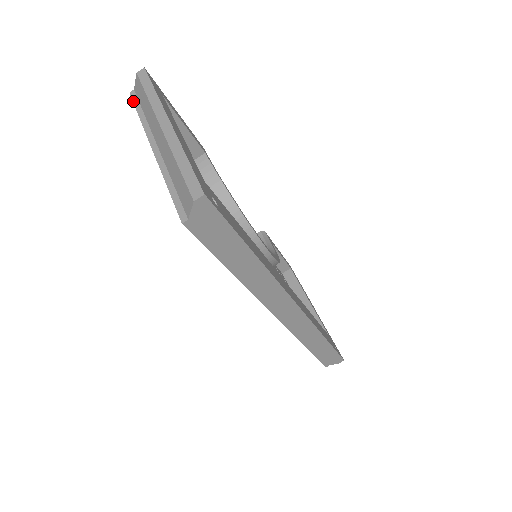
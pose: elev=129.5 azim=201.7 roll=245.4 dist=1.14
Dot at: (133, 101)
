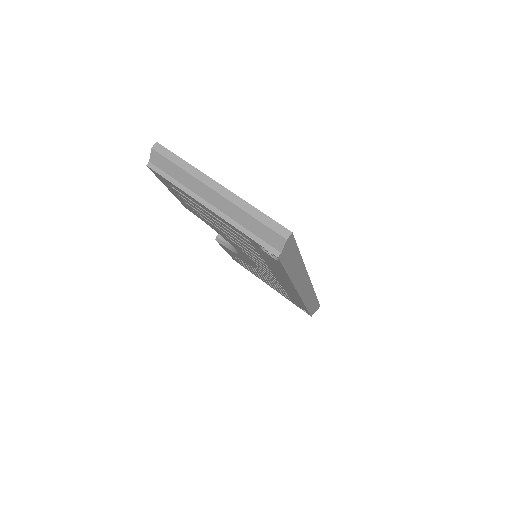
Dot at: (157, 172)
